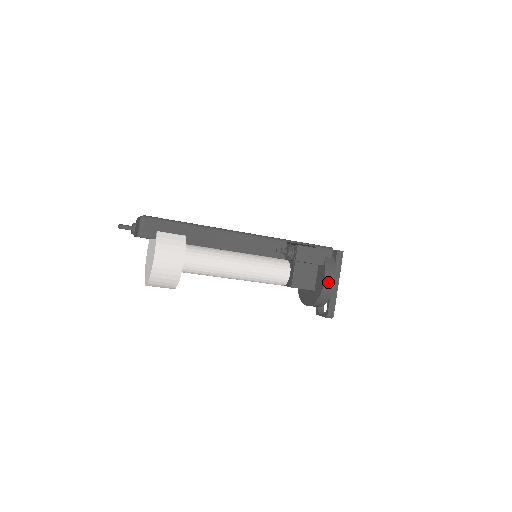
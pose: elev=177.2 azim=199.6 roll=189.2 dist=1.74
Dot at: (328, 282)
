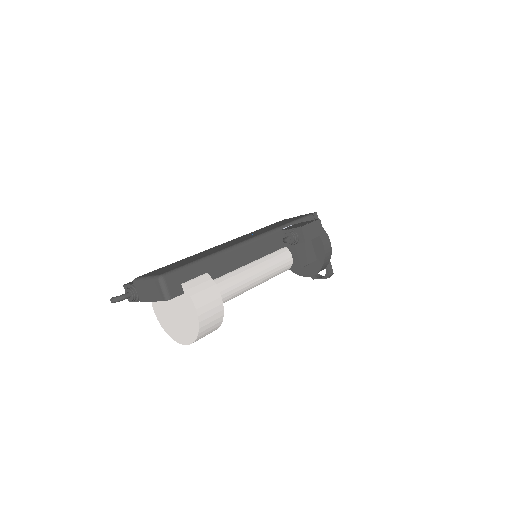
Dot at: (326, 246)
